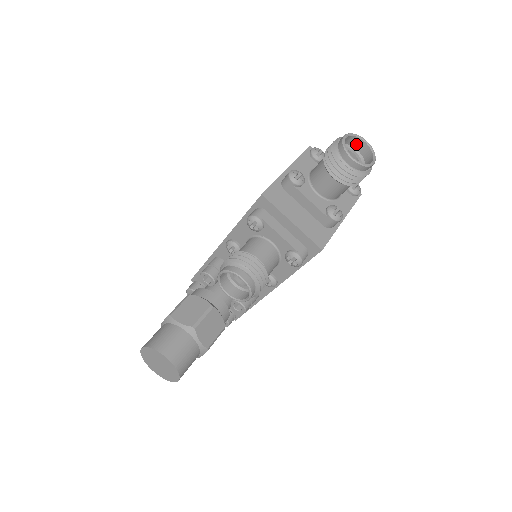
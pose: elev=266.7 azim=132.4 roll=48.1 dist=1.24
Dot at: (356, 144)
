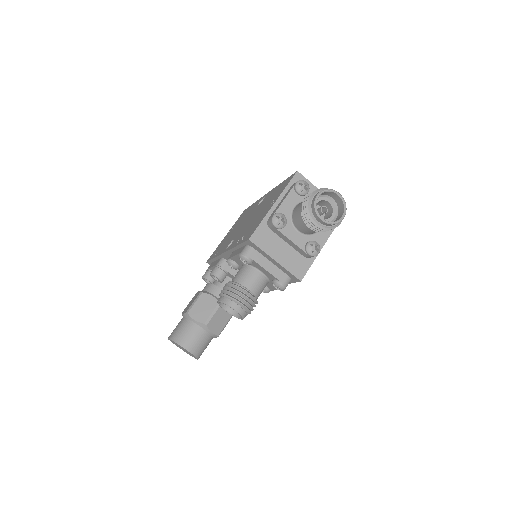
Dot at: (331, 194)
